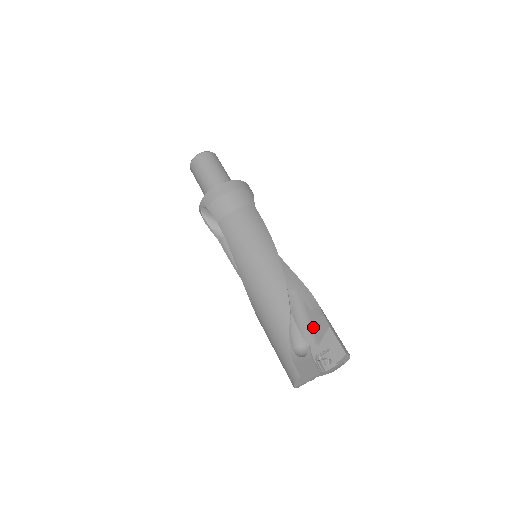
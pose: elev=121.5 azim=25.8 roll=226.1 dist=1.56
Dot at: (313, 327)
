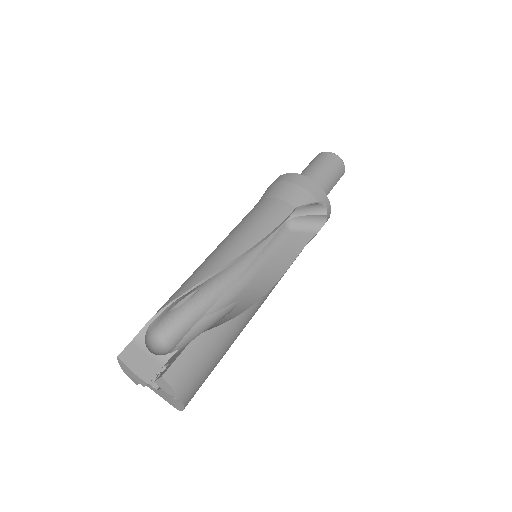
Dot at: occluded
